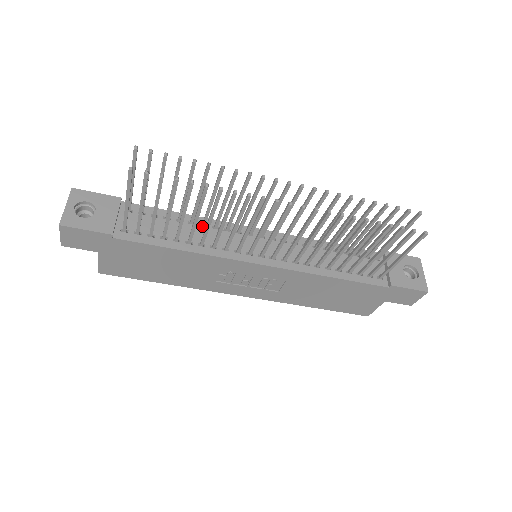
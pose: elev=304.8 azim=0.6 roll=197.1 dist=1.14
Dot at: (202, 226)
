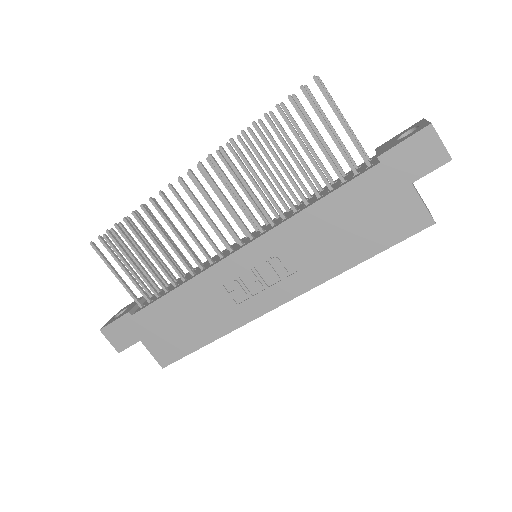
Dot at: occluded
